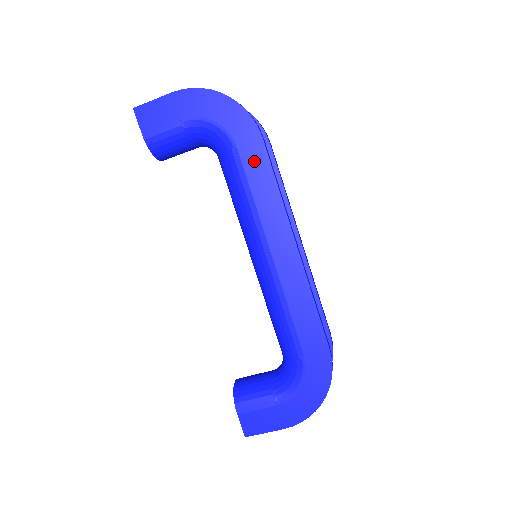
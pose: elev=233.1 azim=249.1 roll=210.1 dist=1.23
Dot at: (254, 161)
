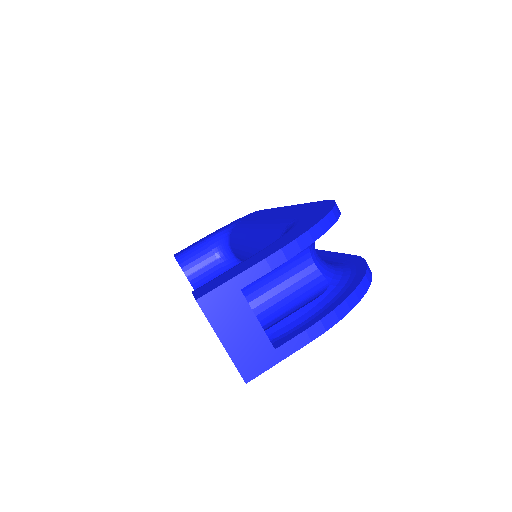
Dot at: (252, 216)
